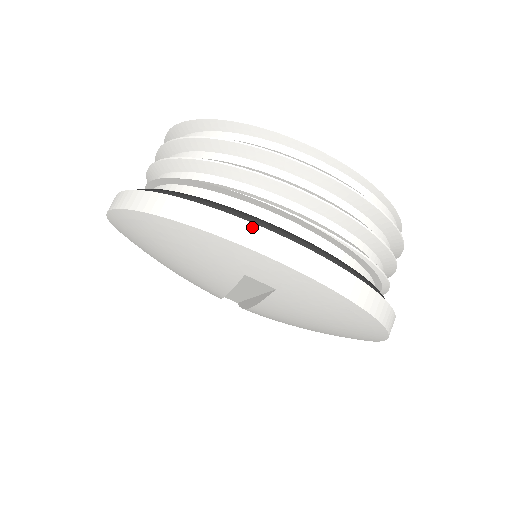
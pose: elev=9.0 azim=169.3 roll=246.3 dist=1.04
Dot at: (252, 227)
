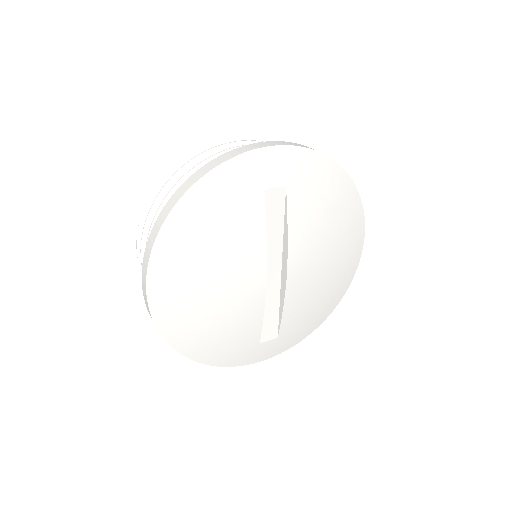
Dot at: (243, 147)
